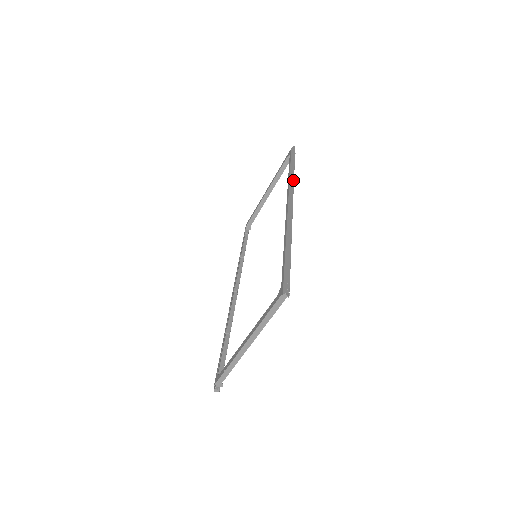
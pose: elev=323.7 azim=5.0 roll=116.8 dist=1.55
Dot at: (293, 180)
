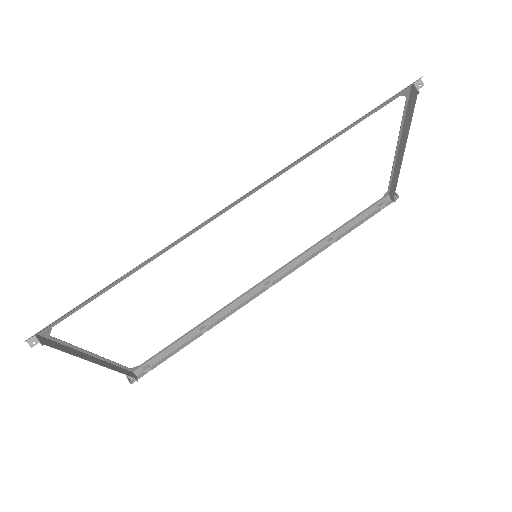
Dot at: occluded
